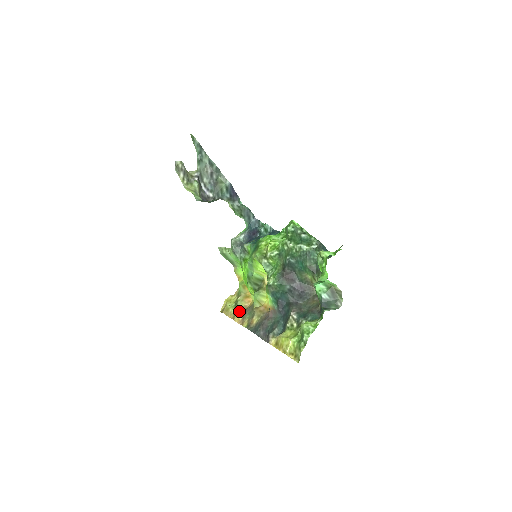
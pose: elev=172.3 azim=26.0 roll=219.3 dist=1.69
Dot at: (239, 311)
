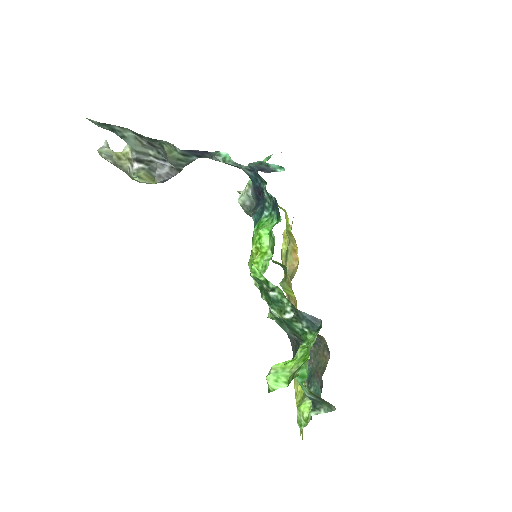
Dot at: (287, 272)
